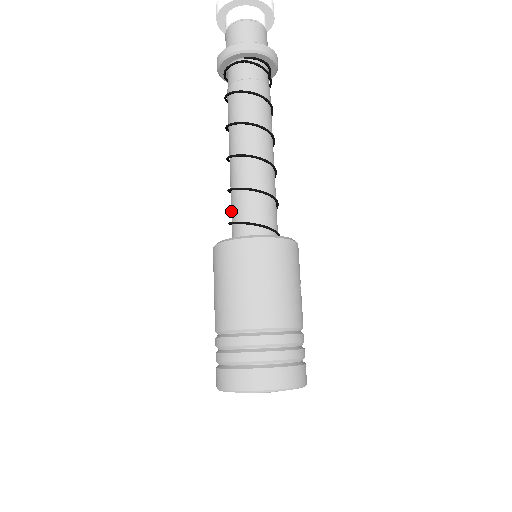
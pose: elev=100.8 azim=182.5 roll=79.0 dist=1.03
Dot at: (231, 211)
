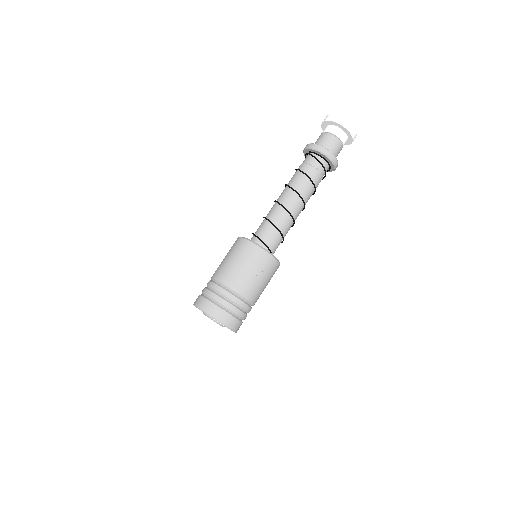
Dot at: occluded
